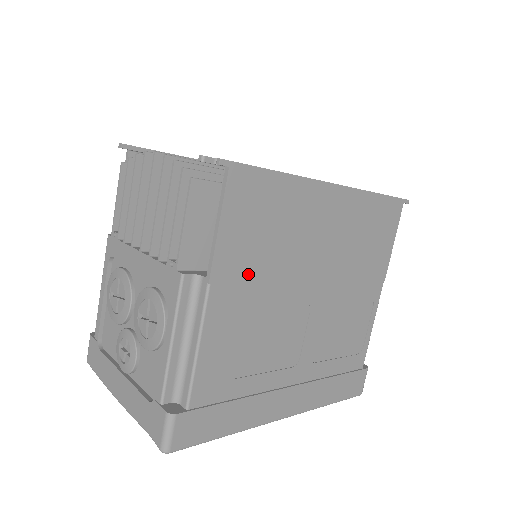
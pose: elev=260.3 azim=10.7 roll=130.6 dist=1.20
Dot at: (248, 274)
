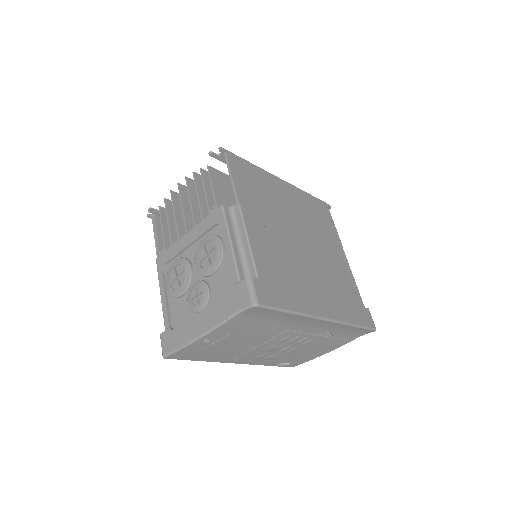
Dot at: (258, 208)
